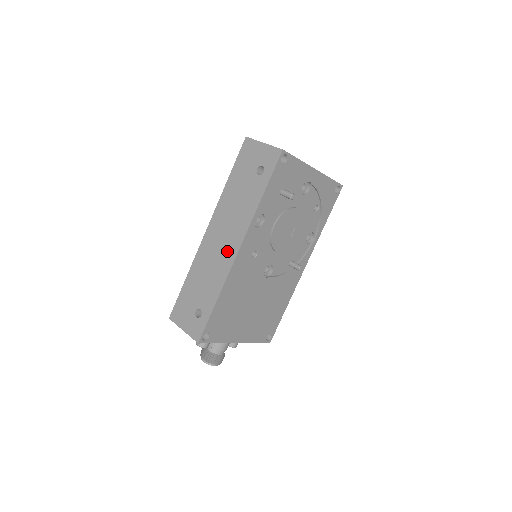
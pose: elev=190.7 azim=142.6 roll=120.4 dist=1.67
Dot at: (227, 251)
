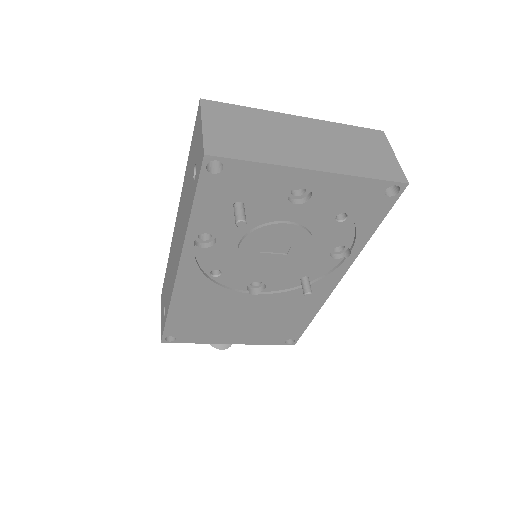
Dot at: (175, 263)
